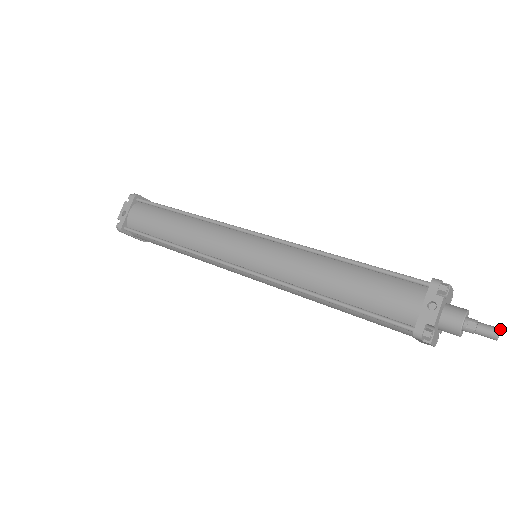
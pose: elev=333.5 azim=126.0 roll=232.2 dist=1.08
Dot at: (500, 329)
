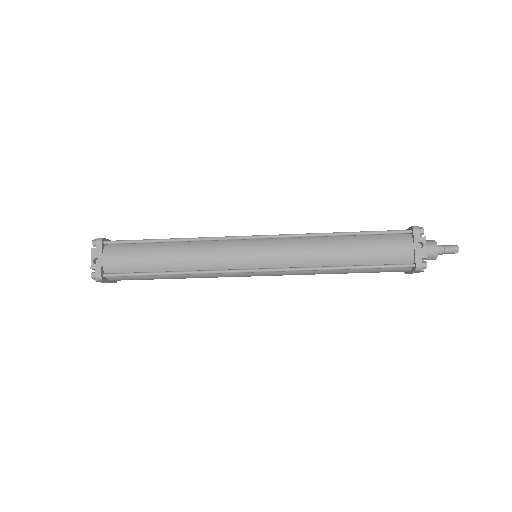
Dot at: (457, 245)
